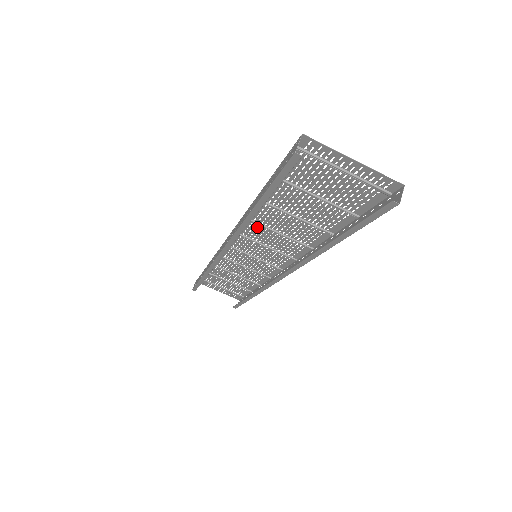
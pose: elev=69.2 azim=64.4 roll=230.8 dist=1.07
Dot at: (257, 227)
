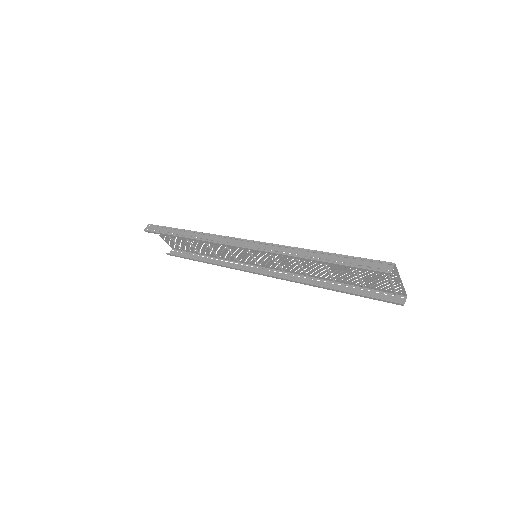
Dot at: occluded
